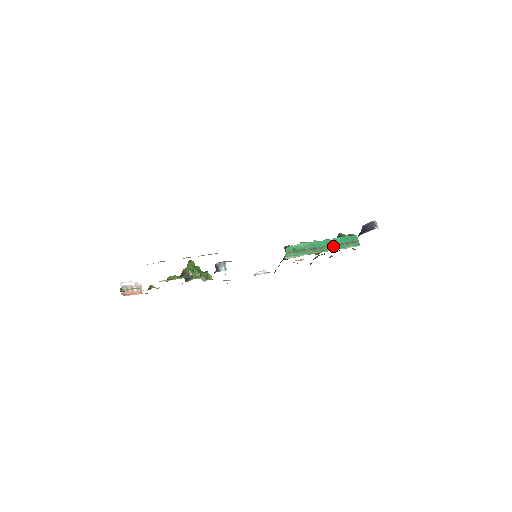
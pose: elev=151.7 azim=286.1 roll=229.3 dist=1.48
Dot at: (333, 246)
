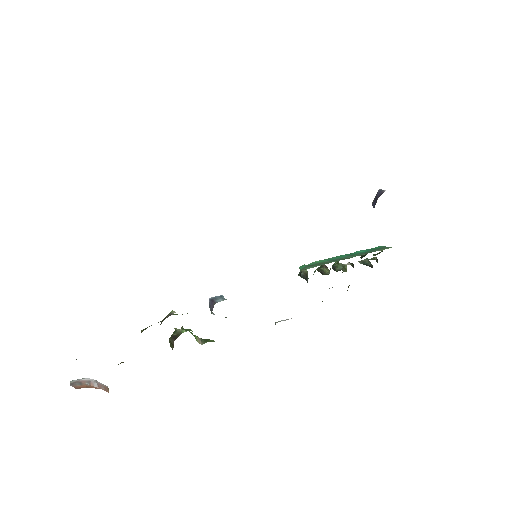
Dot at: (358, 255)
